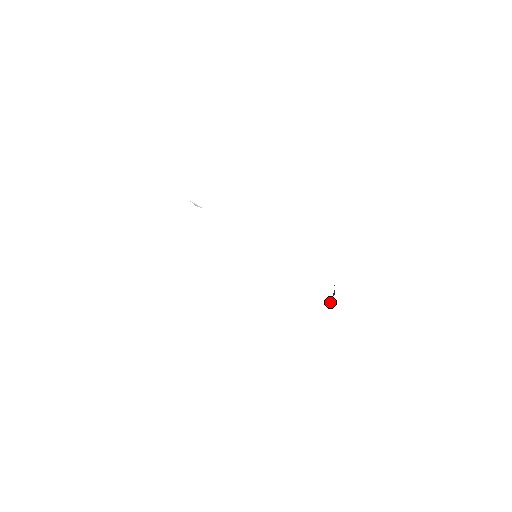
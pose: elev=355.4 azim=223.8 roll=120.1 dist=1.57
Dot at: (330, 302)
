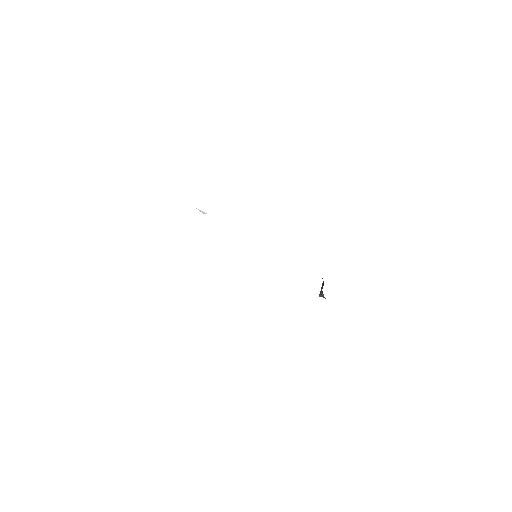
Dot at: (320, 294)
